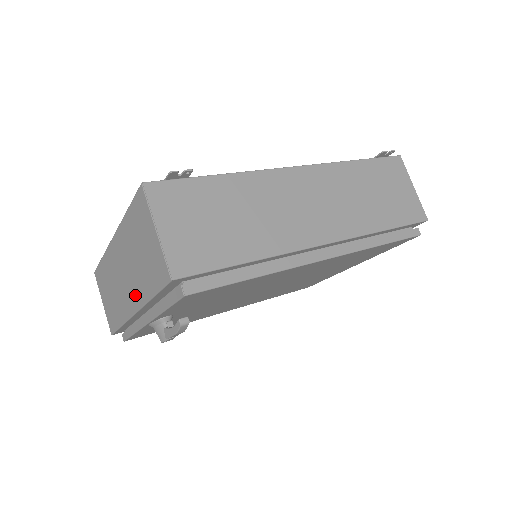
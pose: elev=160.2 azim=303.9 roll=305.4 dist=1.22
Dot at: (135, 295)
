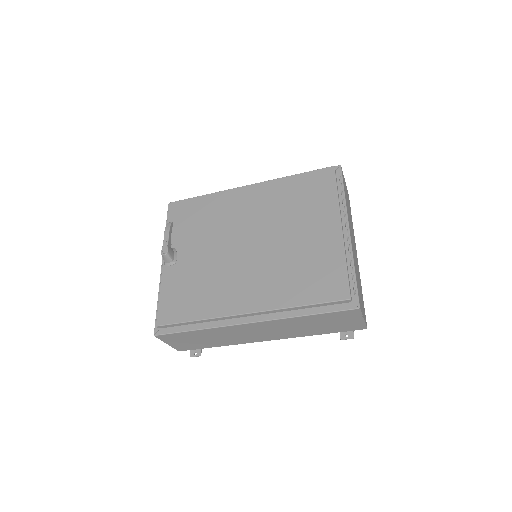
Dot at: occluded
